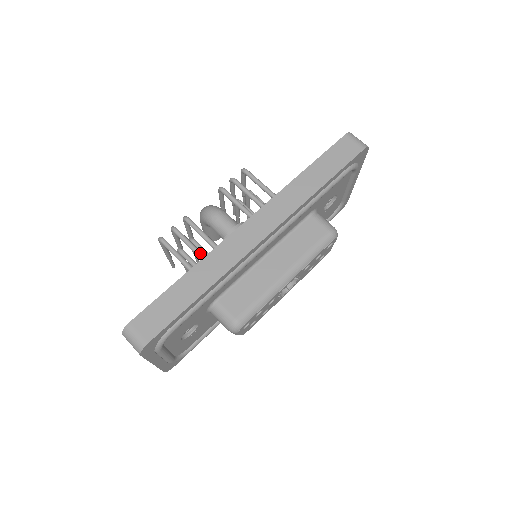
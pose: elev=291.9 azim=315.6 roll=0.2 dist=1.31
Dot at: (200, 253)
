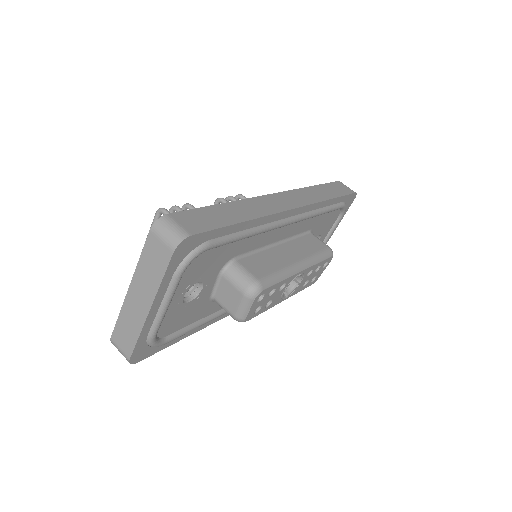
Dot at: occluded
